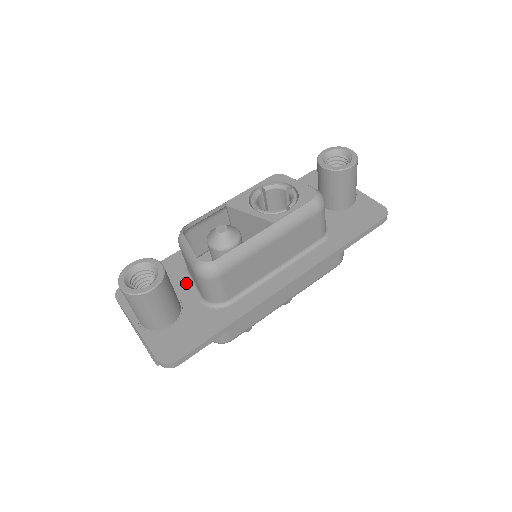
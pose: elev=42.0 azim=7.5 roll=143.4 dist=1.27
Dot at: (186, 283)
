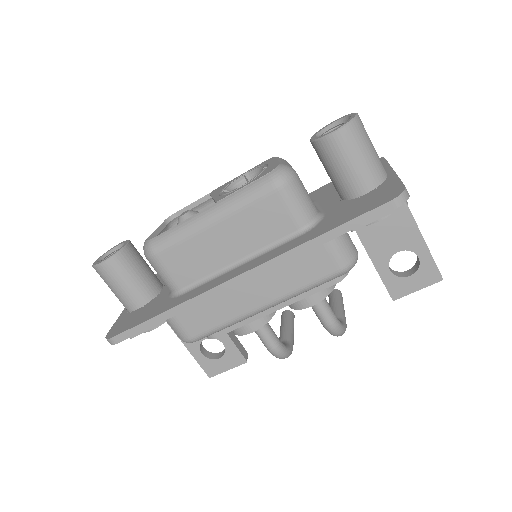
Dot at: occluded
